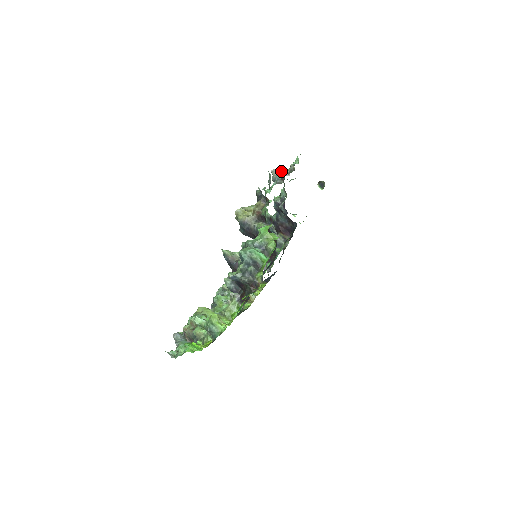
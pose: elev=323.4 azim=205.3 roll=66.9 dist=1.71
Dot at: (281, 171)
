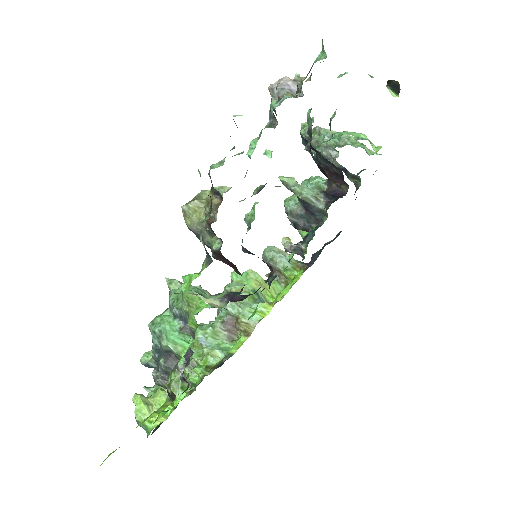
Dot at: (283, 89)
